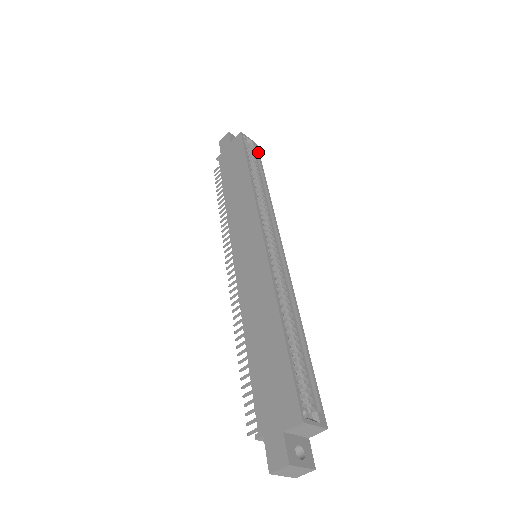
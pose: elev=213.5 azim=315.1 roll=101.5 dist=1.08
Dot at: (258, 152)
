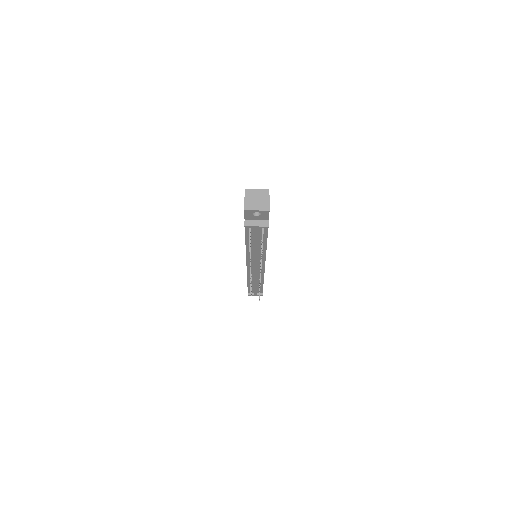
Dot at: occluded
